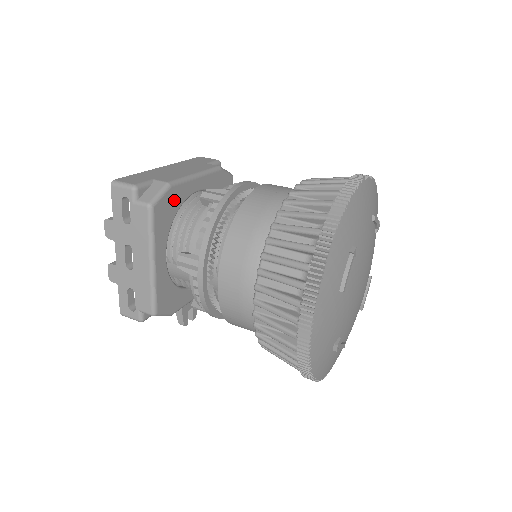
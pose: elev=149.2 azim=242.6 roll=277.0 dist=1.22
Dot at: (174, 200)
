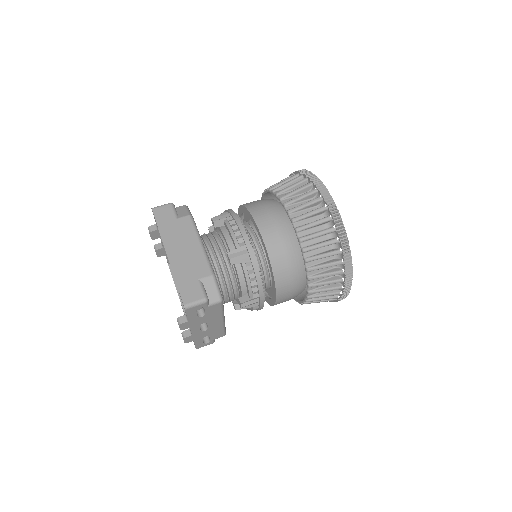
Dot at: occluded
